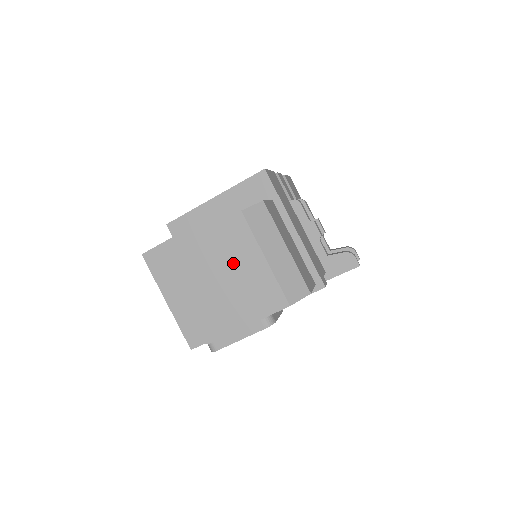
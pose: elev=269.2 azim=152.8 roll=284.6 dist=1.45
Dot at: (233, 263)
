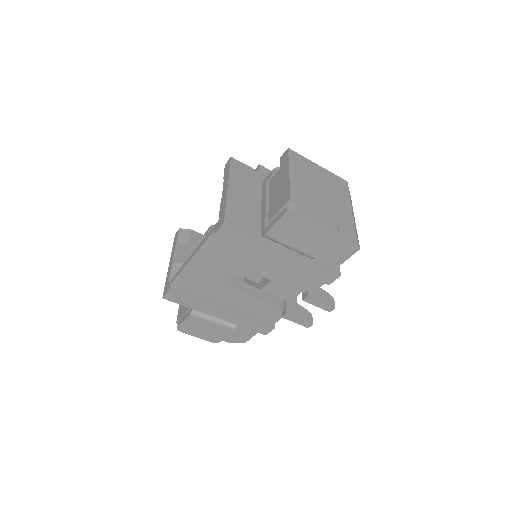
Dot at: (332, 191)
